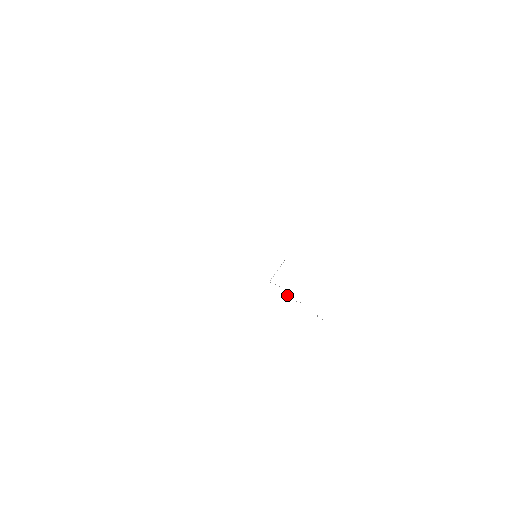
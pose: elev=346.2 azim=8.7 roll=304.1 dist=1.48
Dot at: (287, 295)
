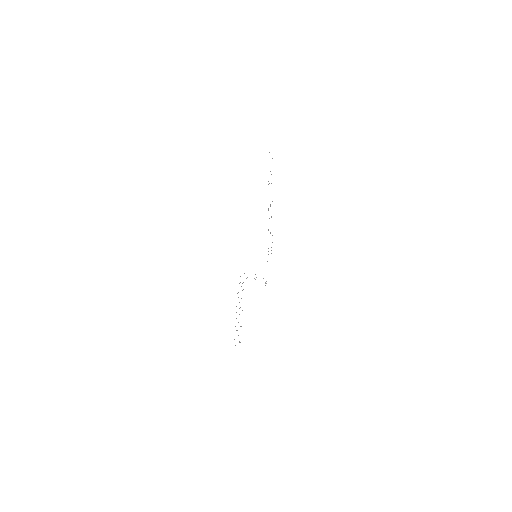
Dot at: occluded
